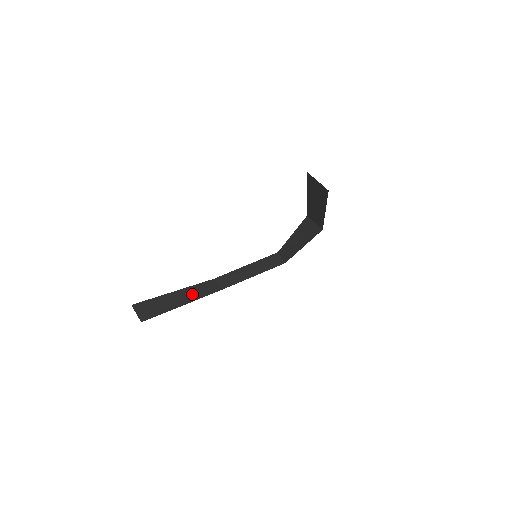
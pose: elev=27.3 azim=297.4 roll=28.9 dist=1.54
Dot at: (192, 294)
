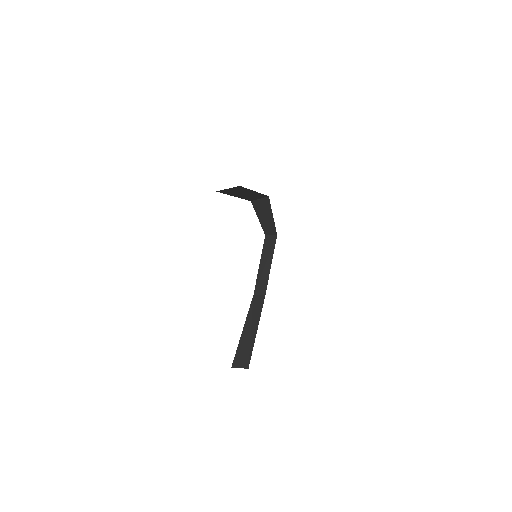
Dot at: (253, 318)
